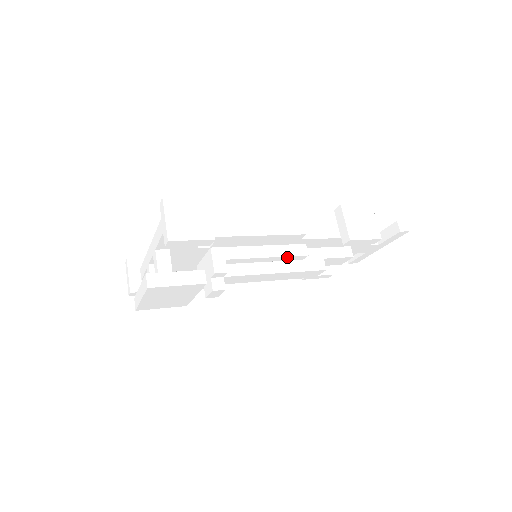
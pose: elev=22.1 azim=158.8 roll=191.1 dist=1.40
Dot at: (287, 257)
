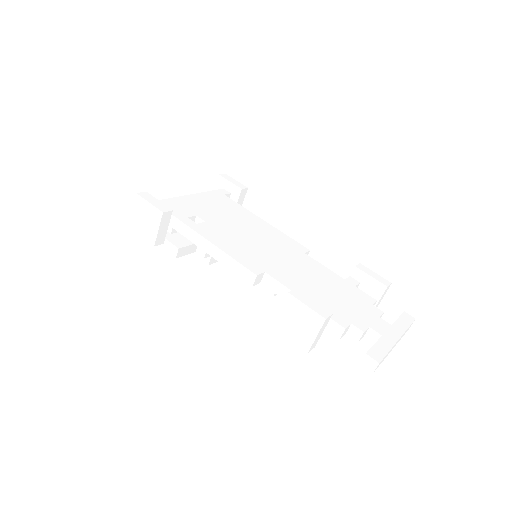
Dot at: occluded
